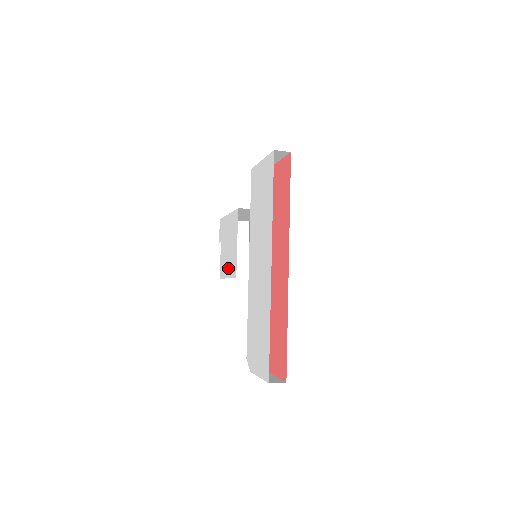
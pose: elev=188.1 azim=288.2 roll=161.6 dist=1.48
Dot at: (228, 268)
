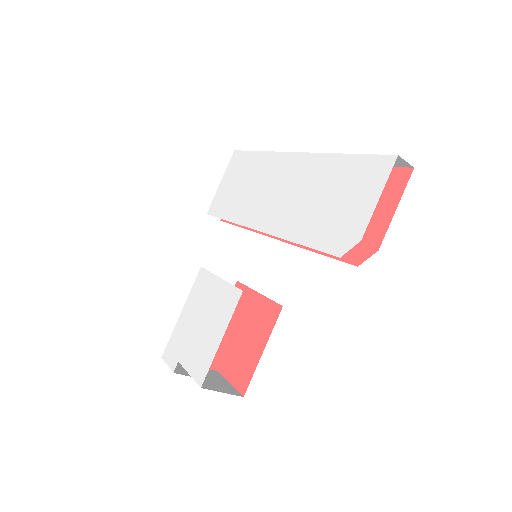
Dot at: (216, 329)
